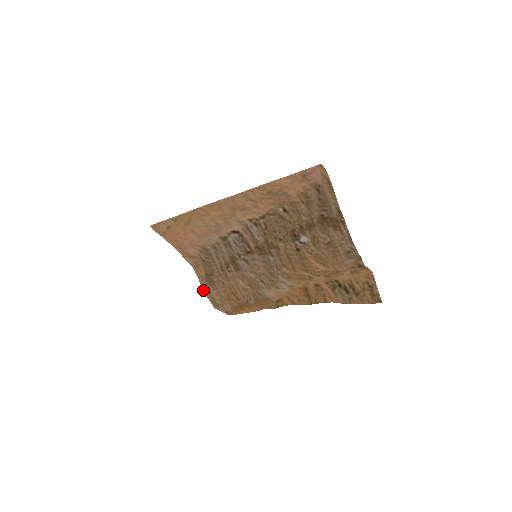
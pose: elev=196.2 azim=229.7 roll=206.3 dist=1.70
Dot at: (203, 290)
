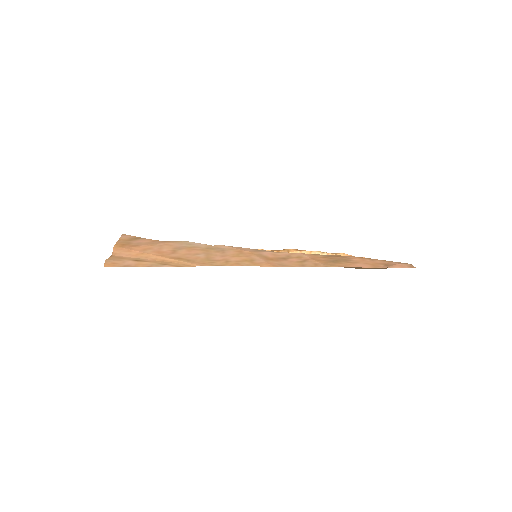
Dot at: occluded
